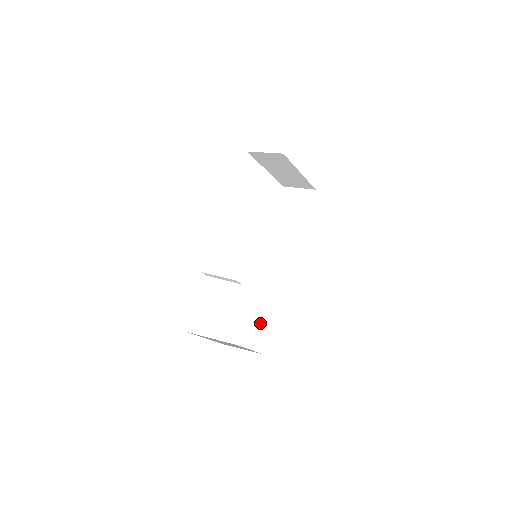
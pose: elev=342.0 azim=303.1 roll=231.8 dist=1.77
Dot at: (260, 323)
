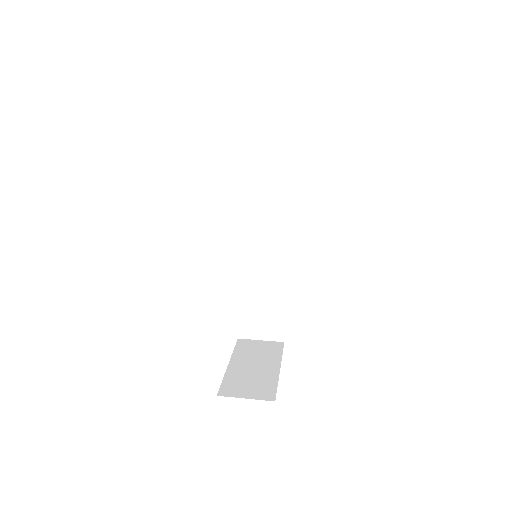
Dot at: (265, 310)
